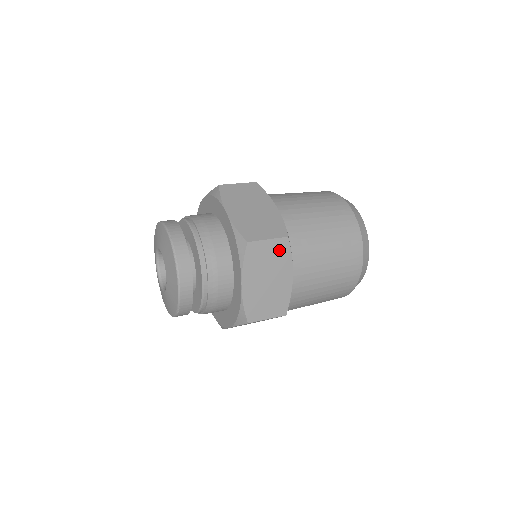
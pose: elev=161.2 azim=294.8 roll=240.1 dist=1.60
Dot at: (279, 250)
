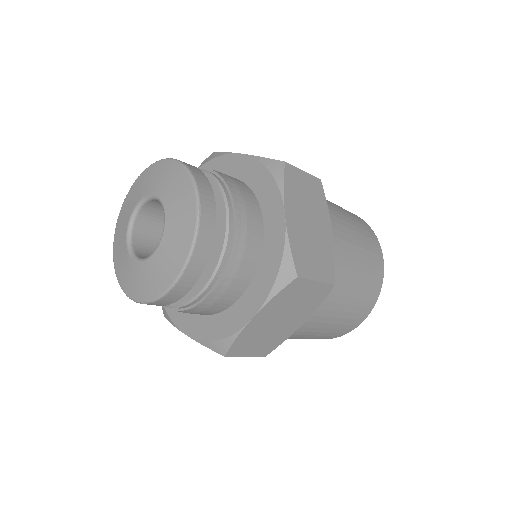
Dot at: (316, 295)
